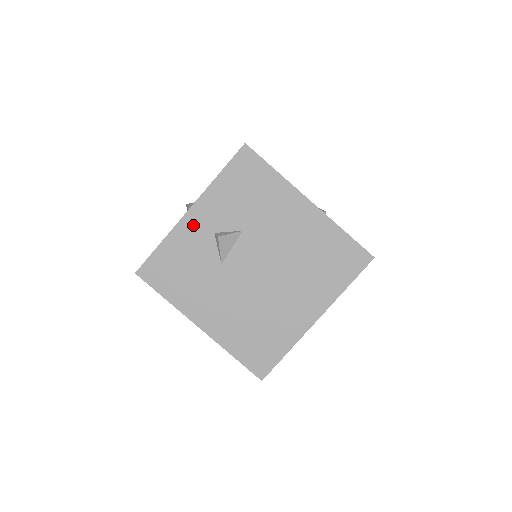
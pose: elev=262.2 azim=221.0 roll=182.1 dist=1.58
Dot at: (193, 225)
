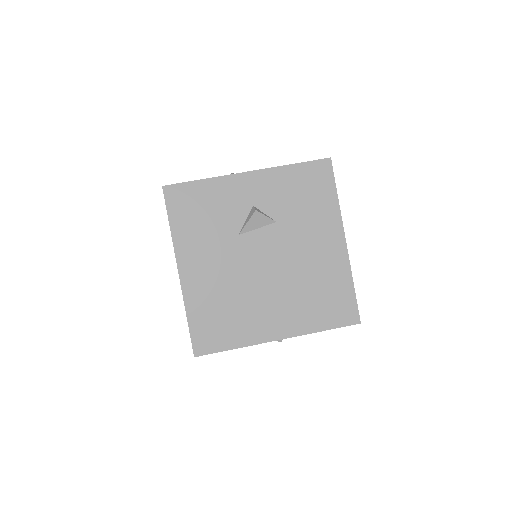
Dot at: (241, 186)
